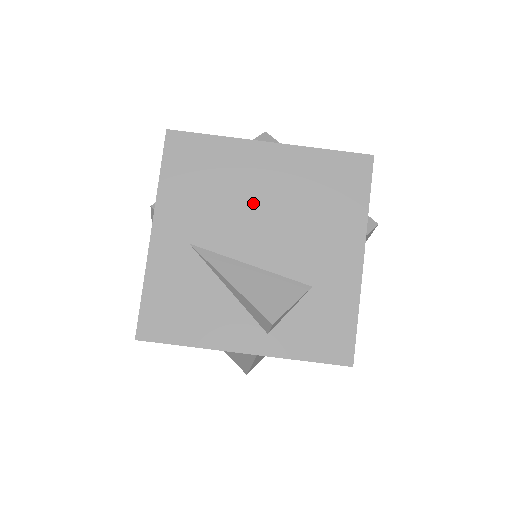
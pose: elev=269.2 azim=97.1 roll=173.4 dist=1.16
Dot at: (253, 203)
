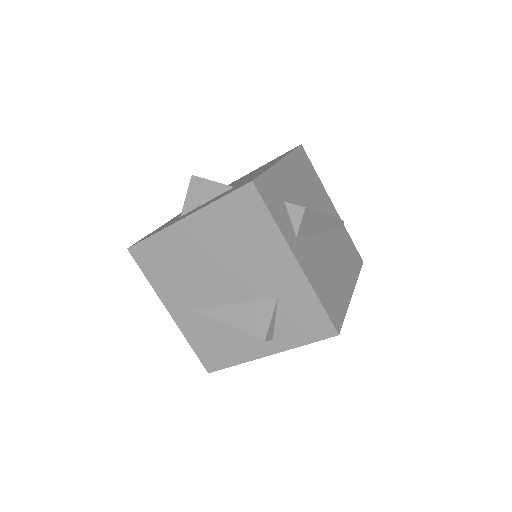
Dot at: (205, 265)
